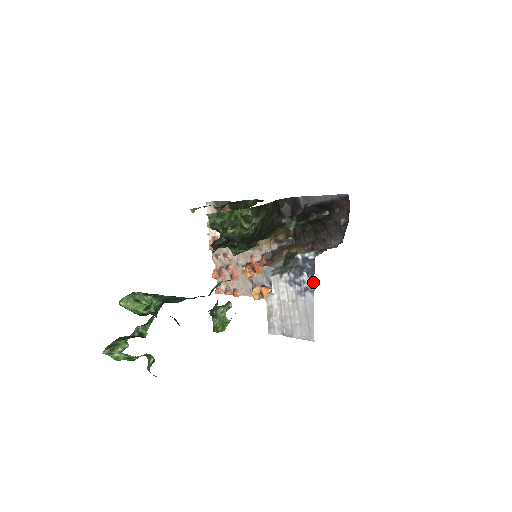
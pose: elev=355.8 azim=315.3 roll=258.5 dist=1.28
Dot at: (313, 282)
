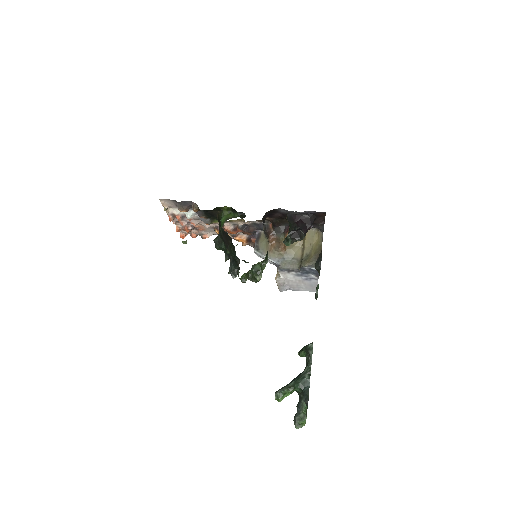
Dot at: (318, 277)
